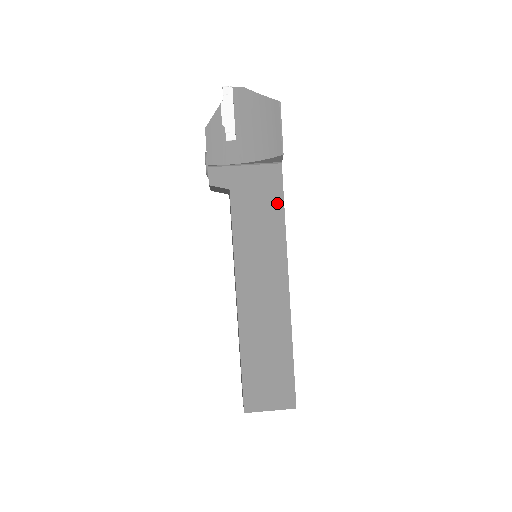
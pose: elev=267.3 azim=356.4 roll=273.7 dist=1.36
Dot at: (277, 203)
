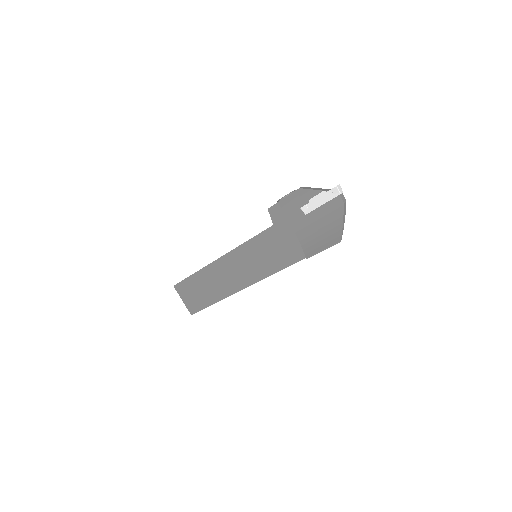
Dot at: (284, 263)
